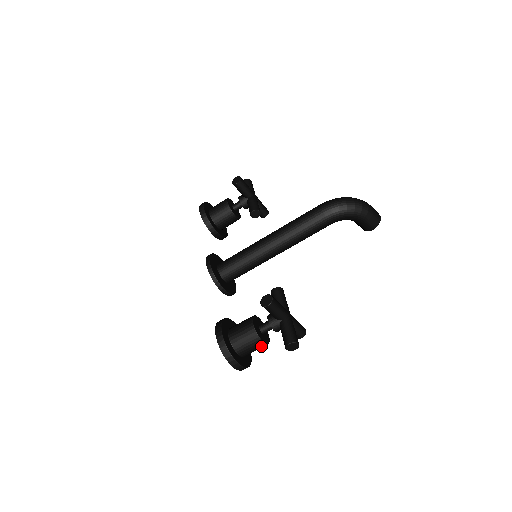
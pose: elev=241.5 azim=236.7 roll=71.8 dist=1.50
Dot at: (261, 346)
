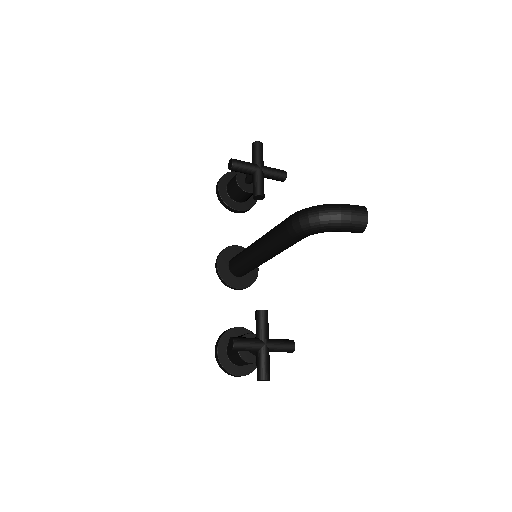
Dot at: (252, 363)
